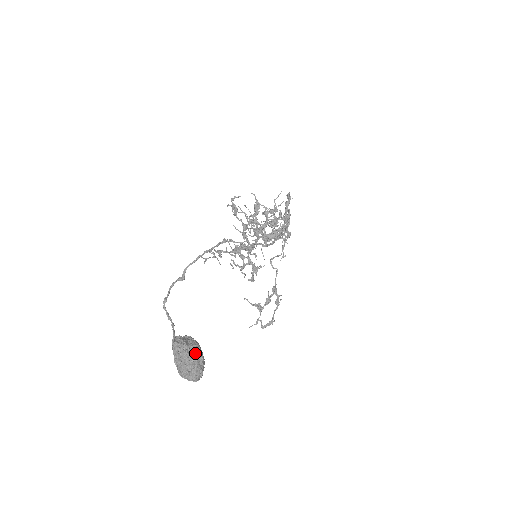
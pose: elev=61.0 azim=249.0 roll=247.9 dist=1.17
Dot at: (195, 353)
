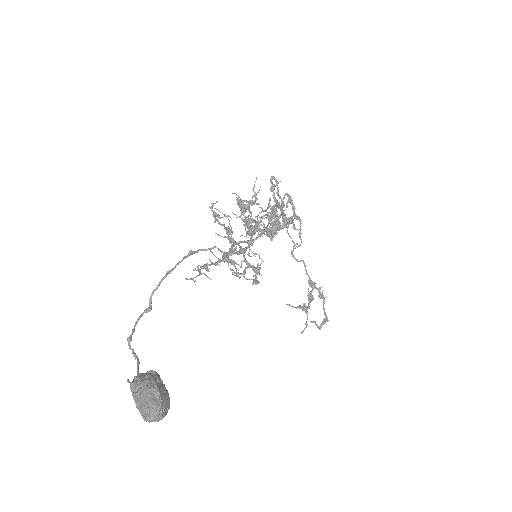
Dot at: (148, 389)
